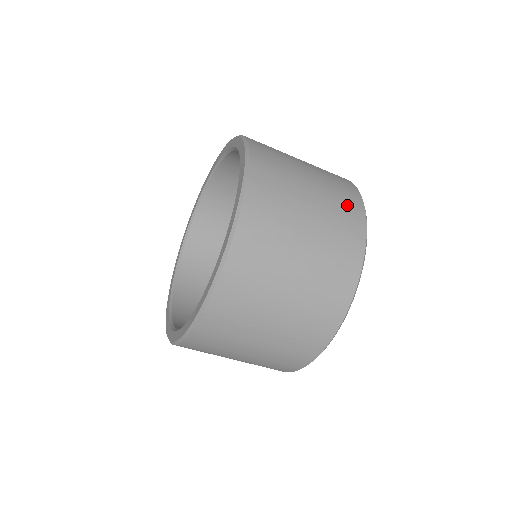
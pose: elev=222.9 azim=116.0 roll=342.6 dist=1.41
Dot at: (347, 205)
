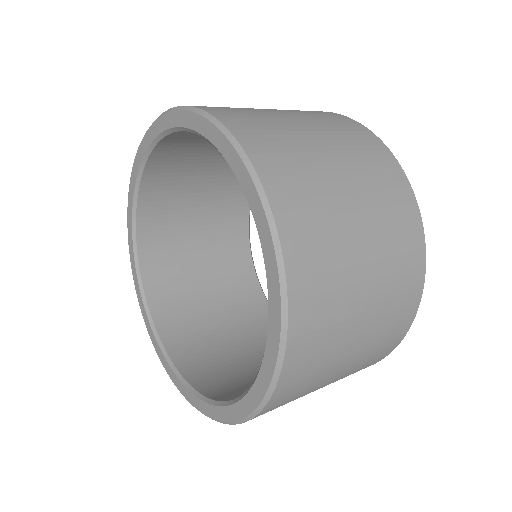
Dot at: (368, 148)
